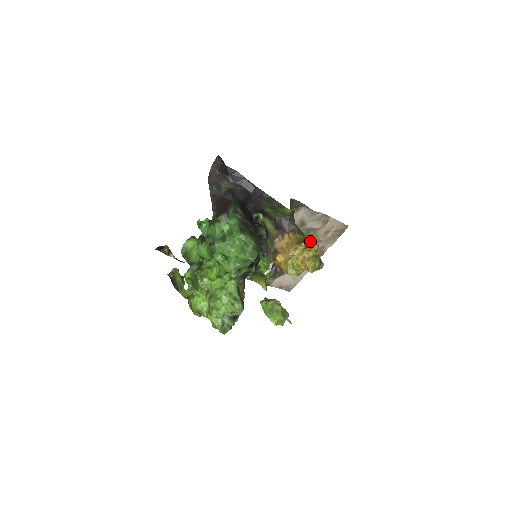
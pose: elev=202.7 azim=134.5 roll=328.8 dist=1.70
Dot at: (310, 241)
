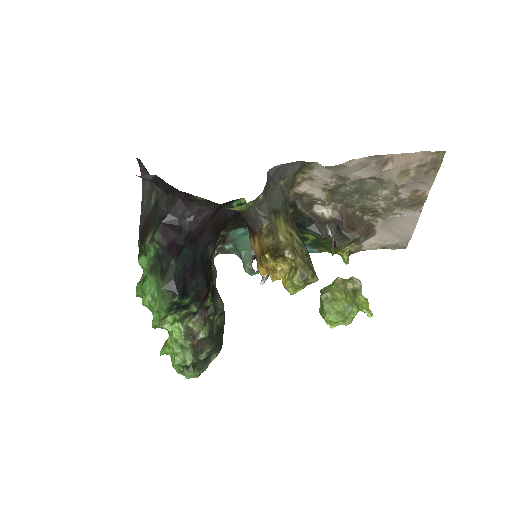
Dot at: (278, 248)
